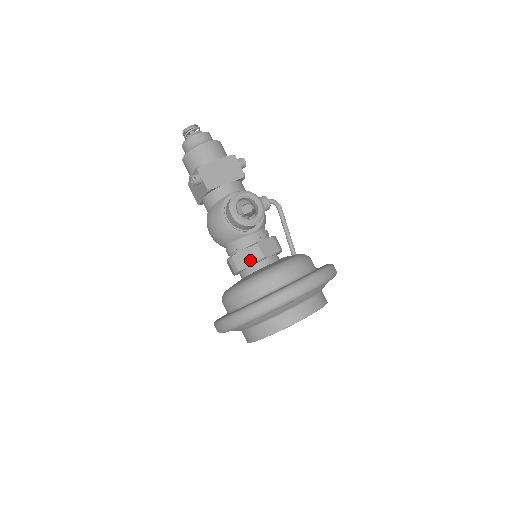
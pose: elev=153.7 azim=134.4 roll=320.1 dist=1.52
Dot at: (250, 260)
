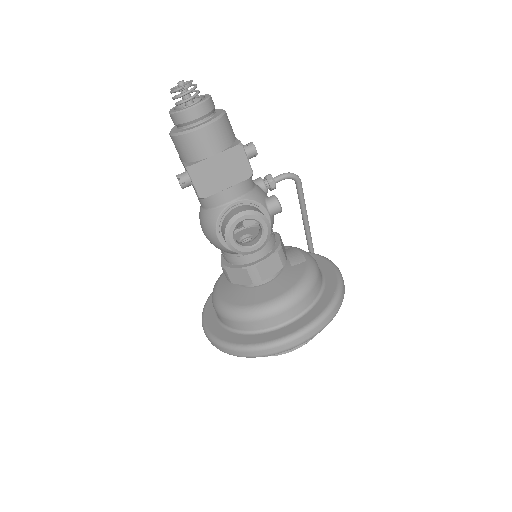
Dot at: (245, 280)
